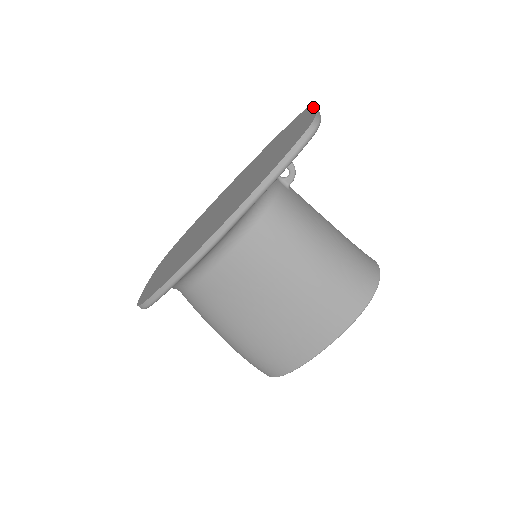
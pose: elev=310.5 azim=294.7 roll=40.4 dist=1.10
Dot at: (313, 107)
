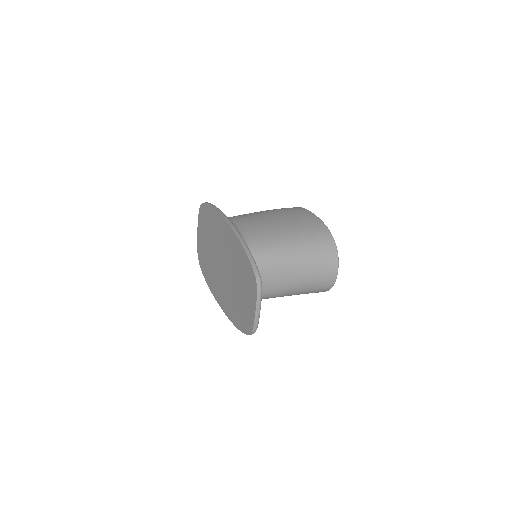
Dot at: (255, 303)
